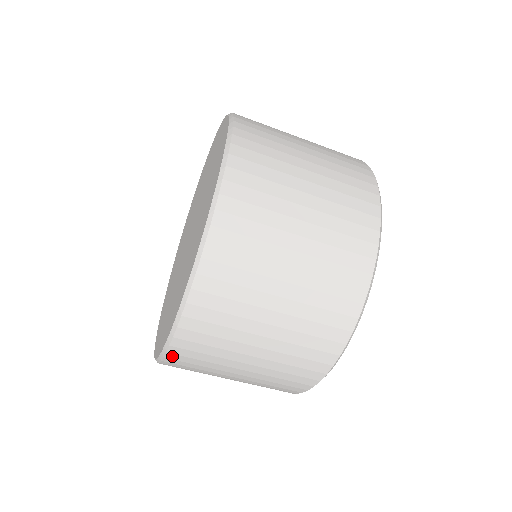
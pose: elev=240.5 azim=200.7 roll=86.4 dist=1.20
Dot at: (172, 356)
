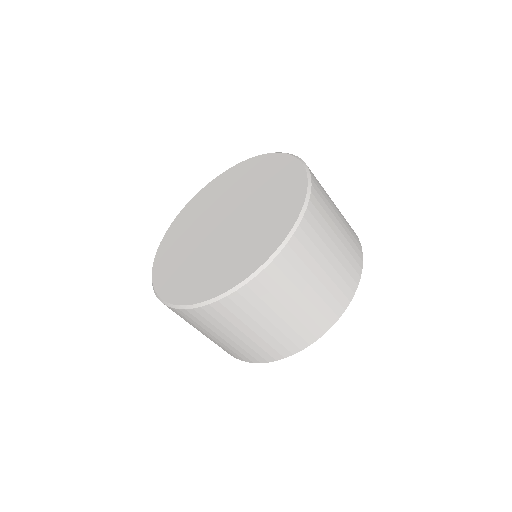
Dot at: (235, 296)
